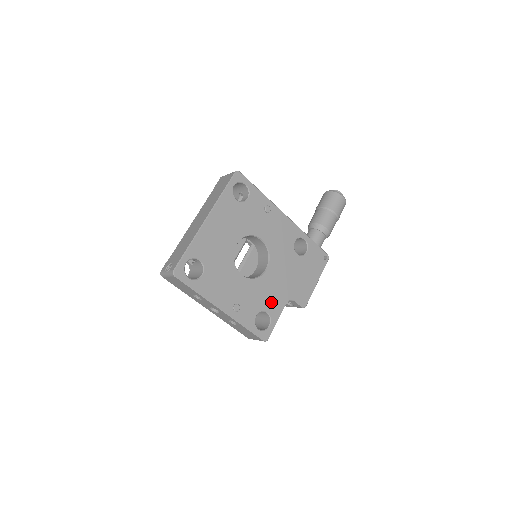
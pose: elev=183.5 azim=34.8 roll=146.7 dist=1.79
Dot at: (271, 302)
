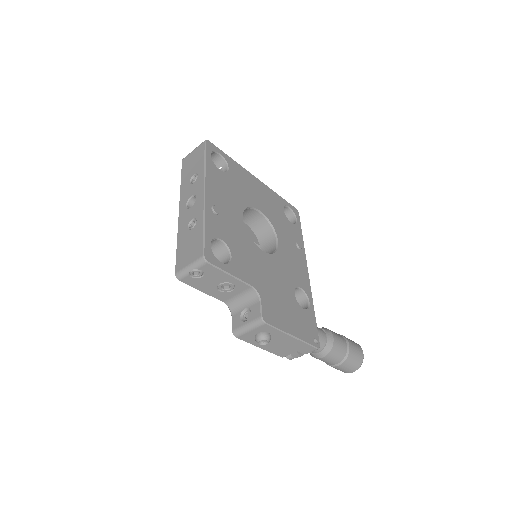
Dot at: (242, 261)
